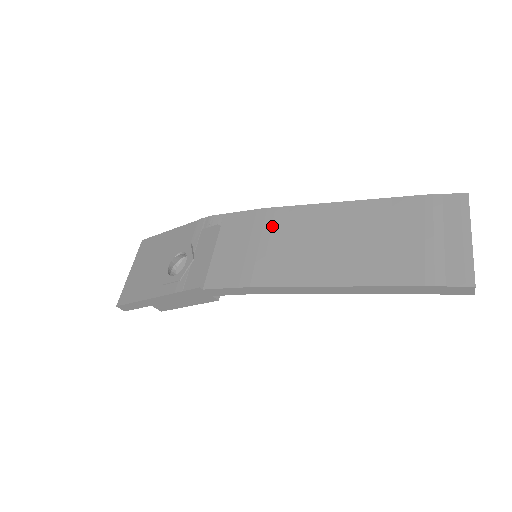
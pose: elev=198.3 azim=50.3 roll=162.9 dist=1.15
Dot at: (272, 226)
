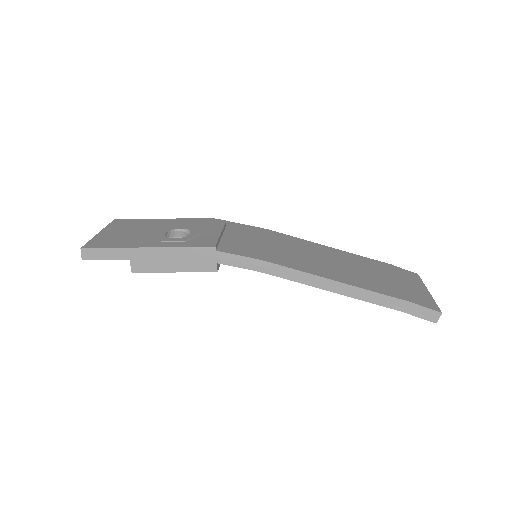
Dot at: (278, 239)
